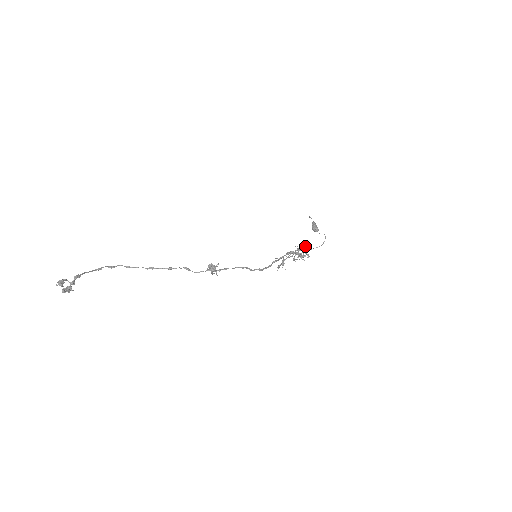
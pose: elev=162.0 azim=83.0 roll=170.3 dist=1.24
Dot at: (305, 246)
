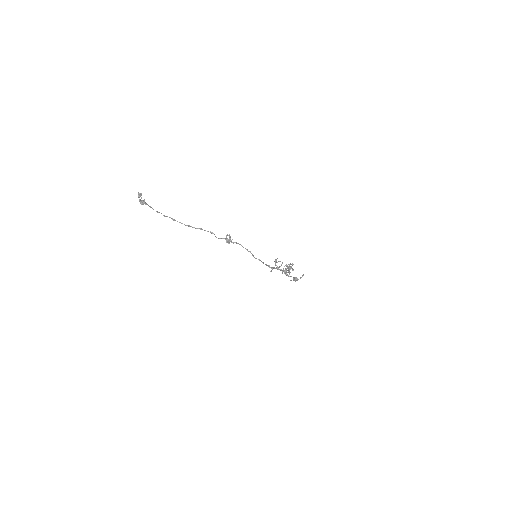
Dot at: occluded
